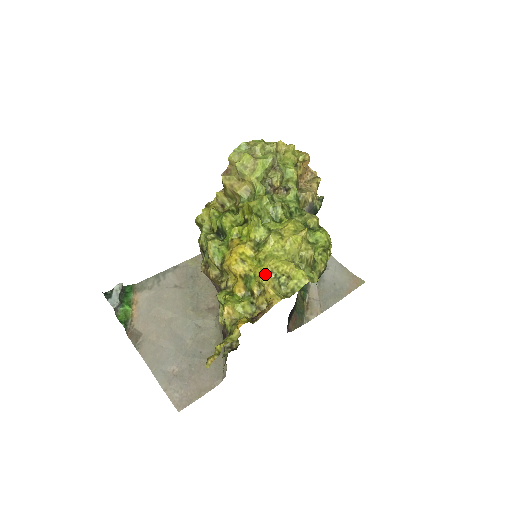
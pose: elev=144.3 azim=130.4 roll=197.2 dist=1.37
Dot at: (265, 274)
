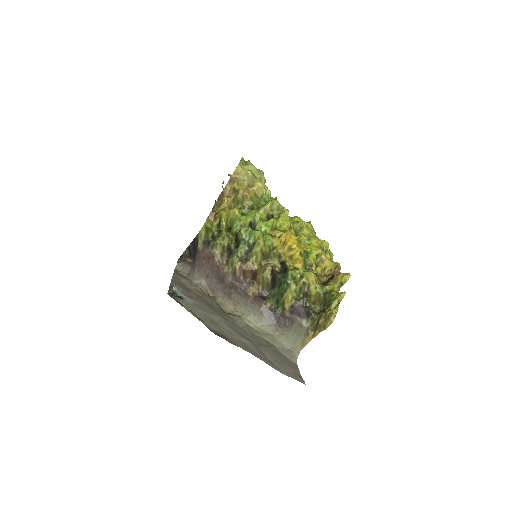
Dot at: (319, 248)
